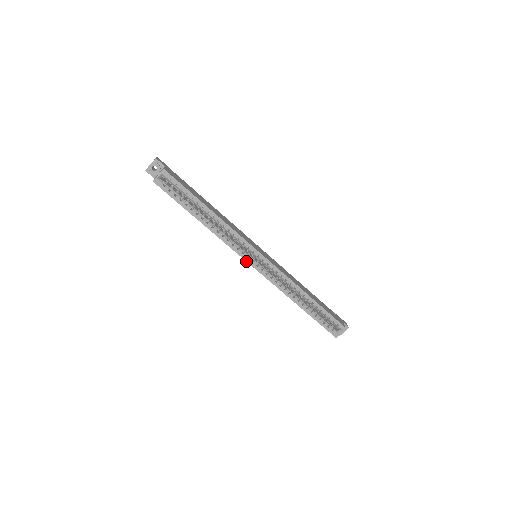
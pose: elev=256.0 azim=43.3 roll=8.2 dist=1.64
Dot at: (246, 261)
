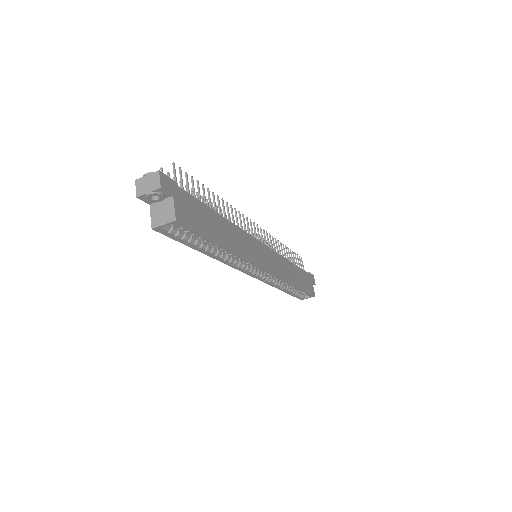
Dot at: (245, 273)
